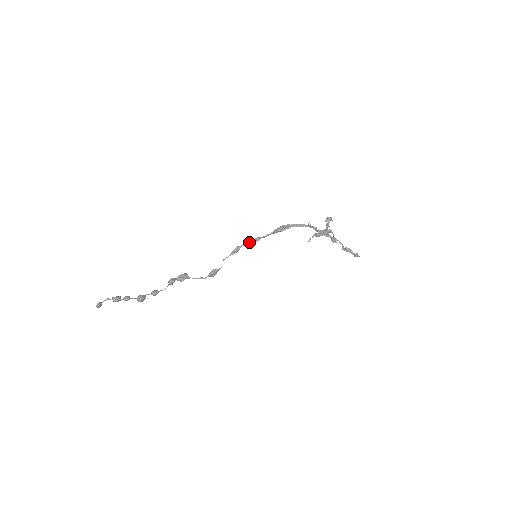
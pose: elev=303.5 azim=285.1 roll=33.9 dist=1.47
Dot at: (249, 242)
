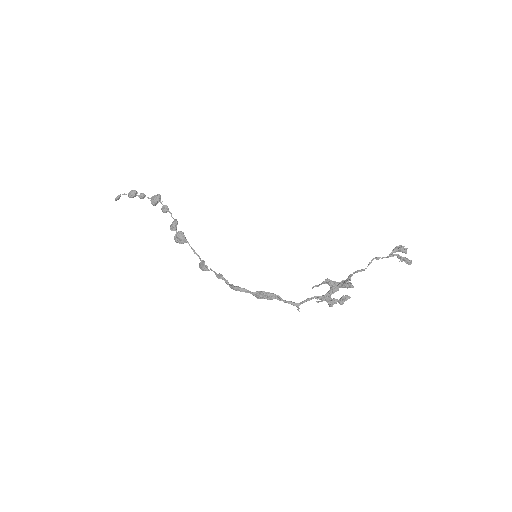
Dot at: (230, 287)
